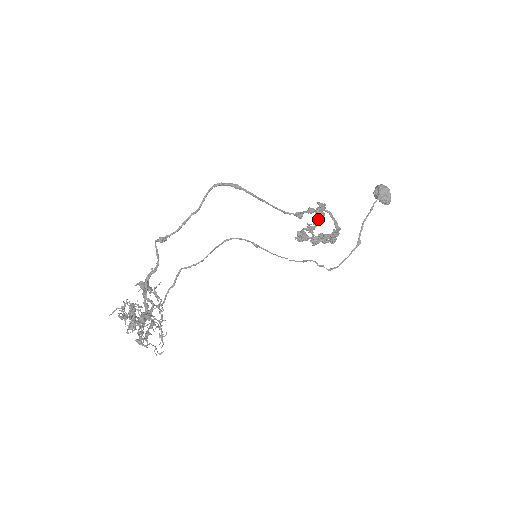
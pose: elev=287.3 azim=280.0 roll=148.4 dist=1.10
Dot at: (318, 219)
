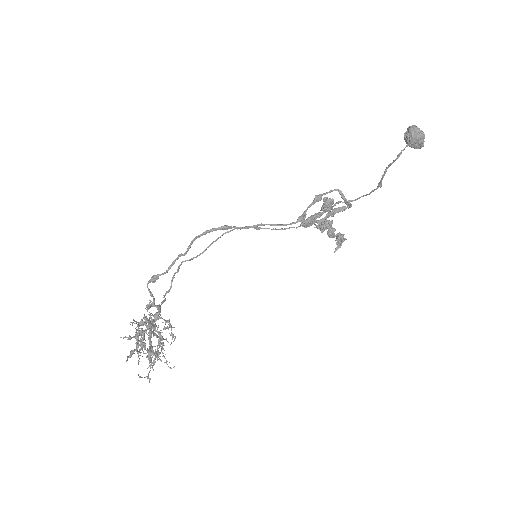
Dot at: occluded
